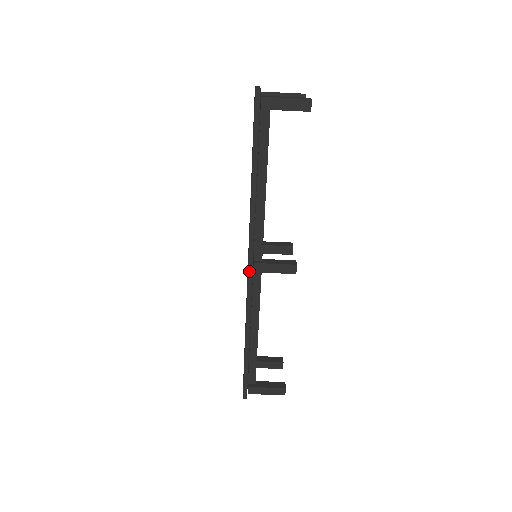
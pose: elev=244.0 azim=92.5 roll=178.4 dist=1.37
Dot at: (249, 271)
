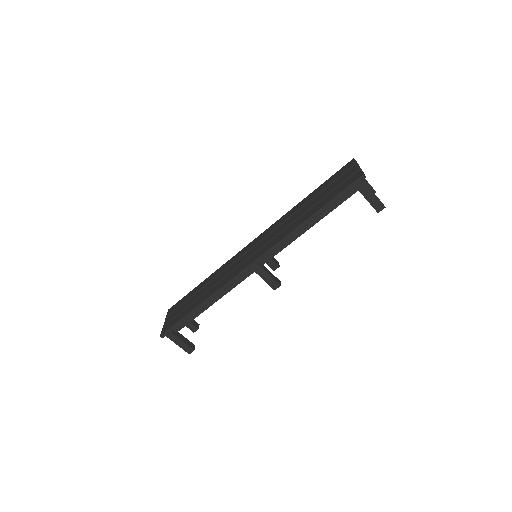
Dot at: (250, 266)
